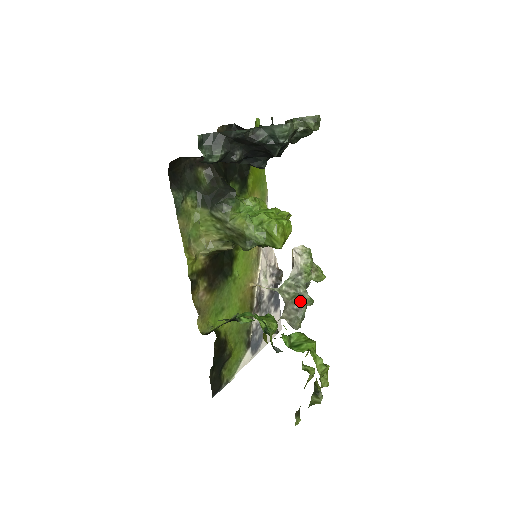
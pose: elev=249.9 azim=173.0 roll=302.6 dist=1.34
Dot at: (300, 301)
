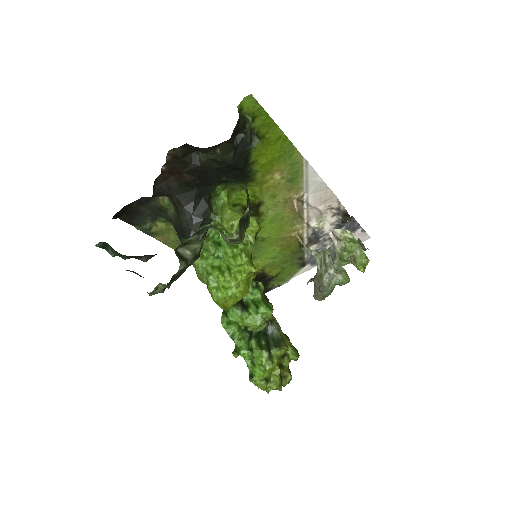
Dot at: (322, 286)
